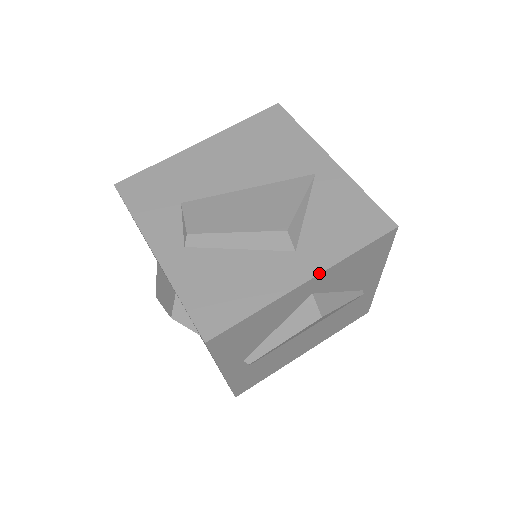
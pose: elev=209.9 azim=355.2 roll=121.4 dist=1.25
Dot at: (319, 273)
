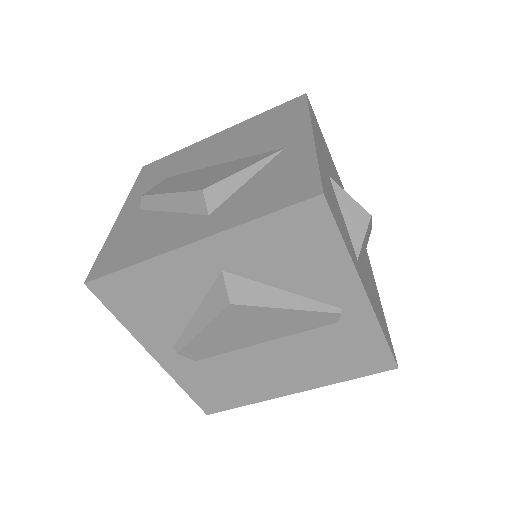
Dot at: (209, 235)
